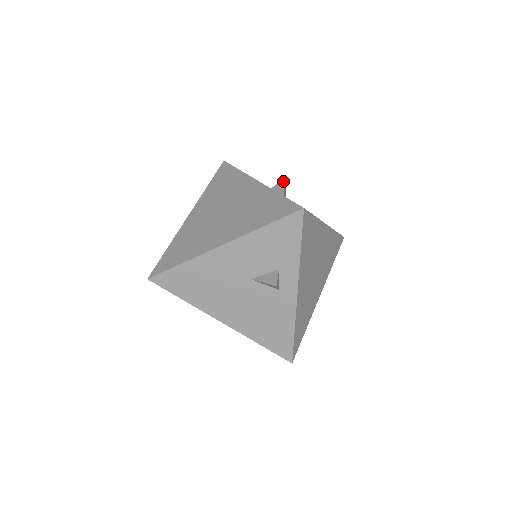
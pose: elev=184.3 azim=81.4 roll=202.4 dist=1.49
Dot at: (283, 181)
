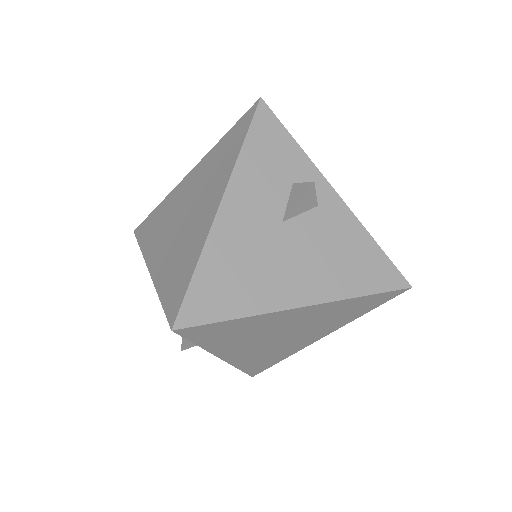
Dot at: (308, 185)
